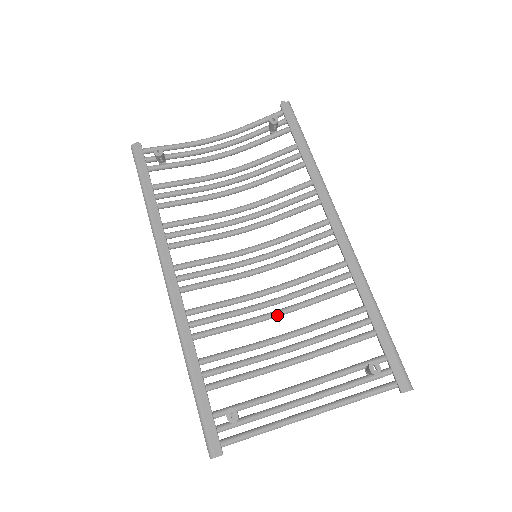
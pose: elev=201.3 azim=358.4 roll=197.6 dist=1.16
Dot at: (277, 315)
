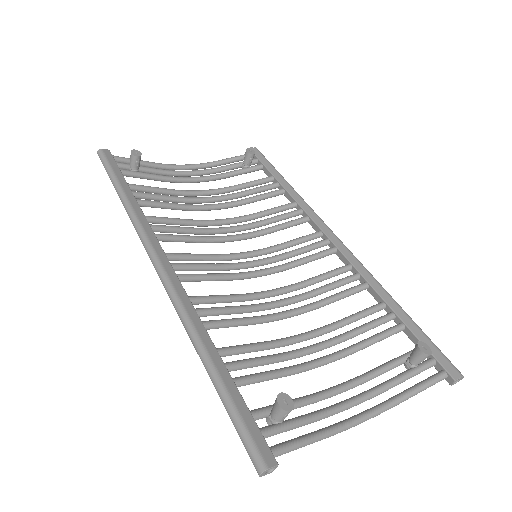
Dot at: (292, 314)
